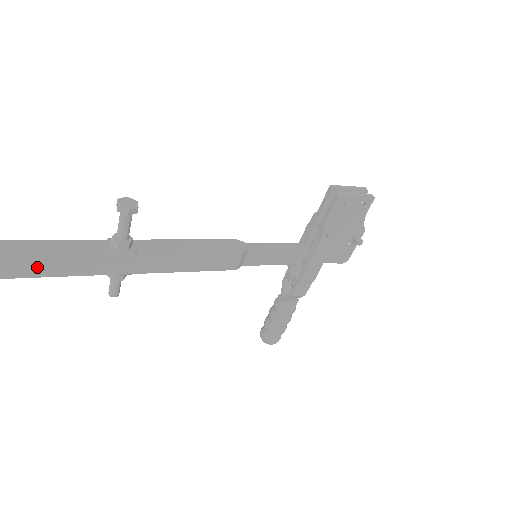
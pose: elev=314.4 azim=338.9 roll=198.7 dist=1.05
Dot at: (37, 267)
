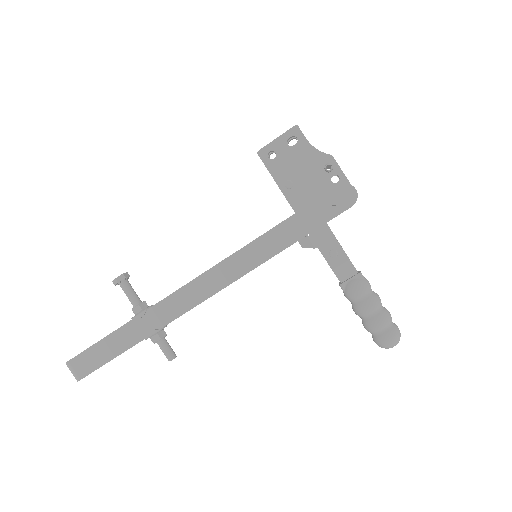
Dot at: (99, 356)
